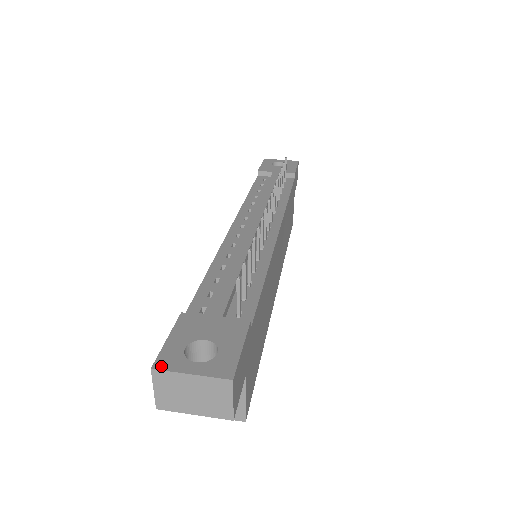
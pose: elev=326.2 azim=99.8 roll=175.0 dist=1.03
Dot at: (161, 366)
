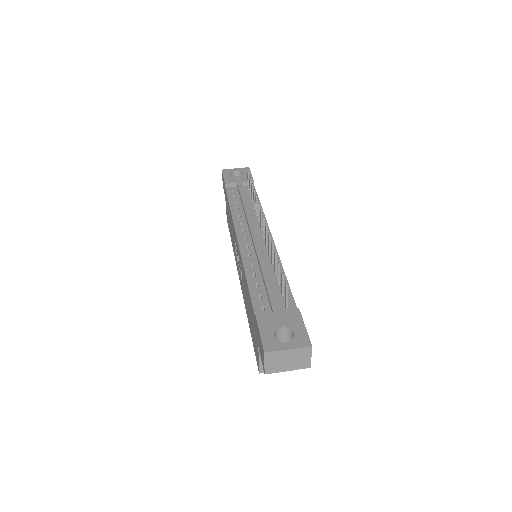
Dot at: (269, 350)
